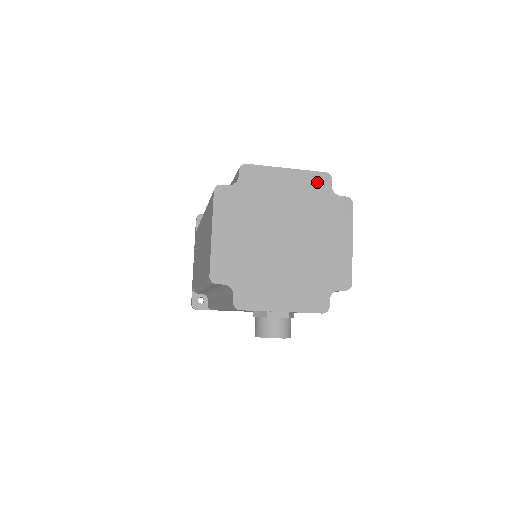
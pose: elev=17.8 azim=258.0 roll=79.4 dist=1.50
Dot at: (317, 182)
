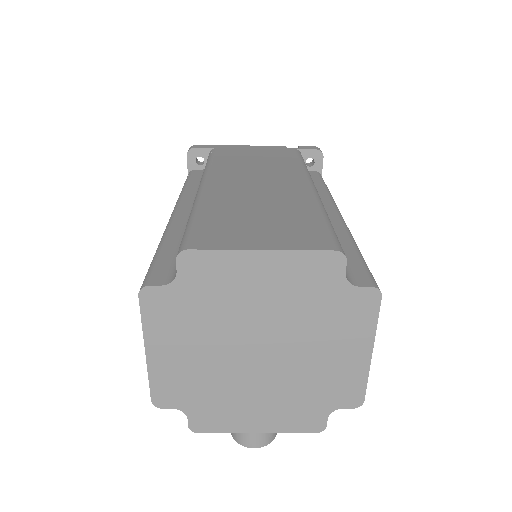
Dot at: (318, 268)
